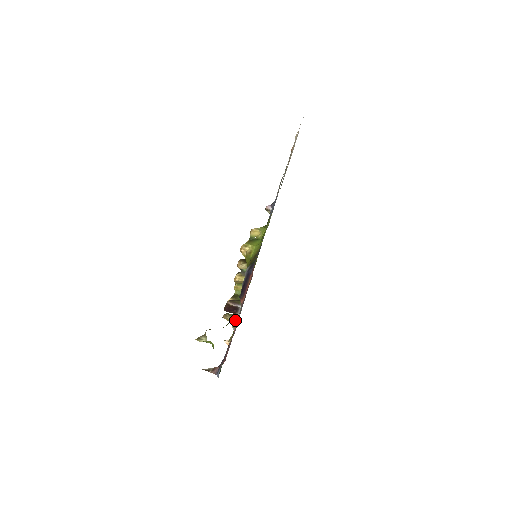
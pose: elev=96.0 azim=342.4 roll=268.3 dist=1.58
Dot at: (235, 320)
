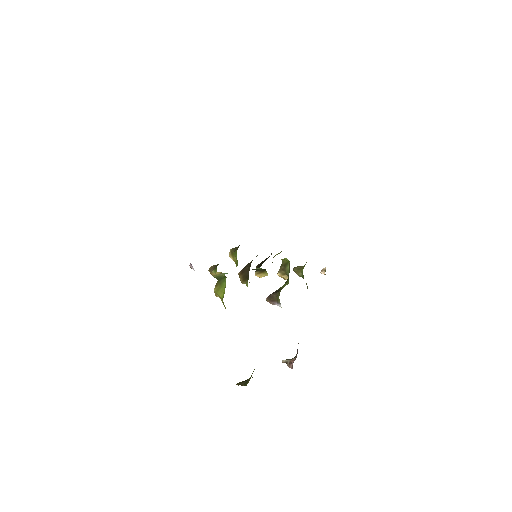
Dot at: occluded
